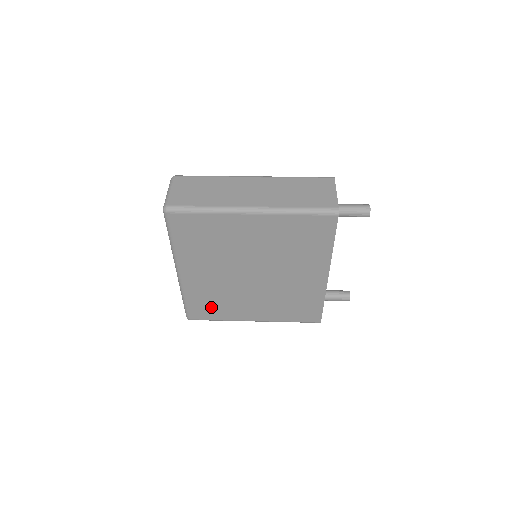
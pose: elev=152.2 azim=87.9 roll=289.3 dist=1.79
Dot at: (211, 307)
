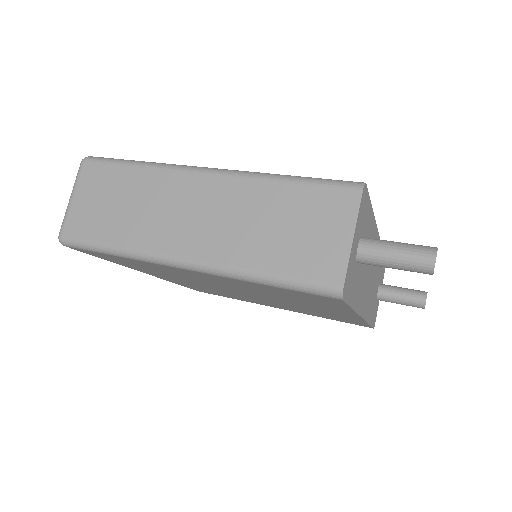
Dot at: (215, 293)
